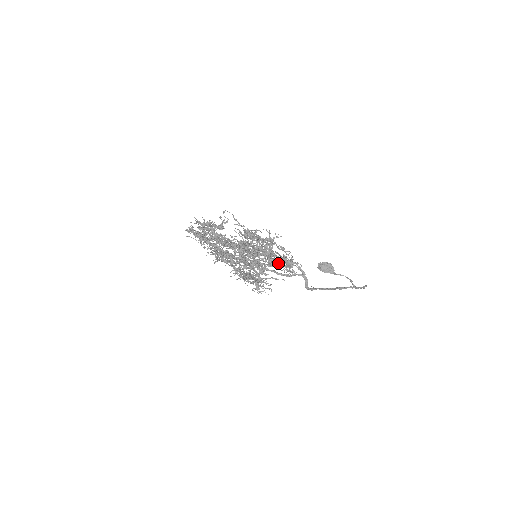
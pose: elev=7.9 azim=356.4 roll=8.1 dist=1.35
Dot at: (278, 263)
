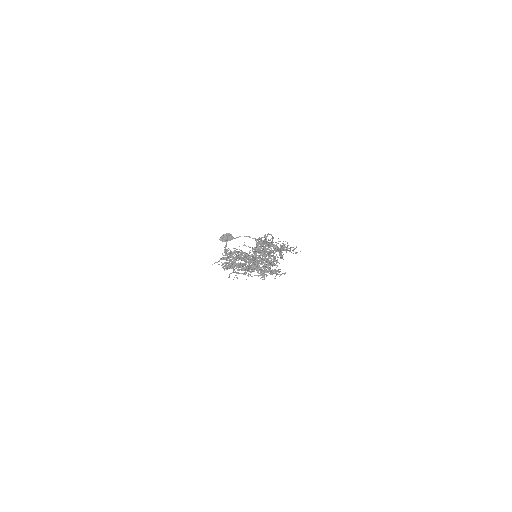
Dot at: occluded
